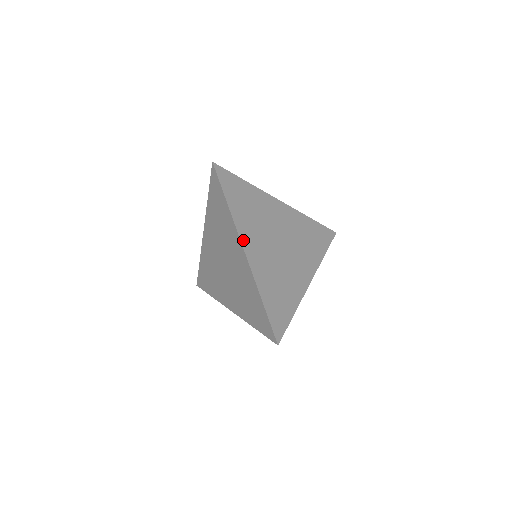
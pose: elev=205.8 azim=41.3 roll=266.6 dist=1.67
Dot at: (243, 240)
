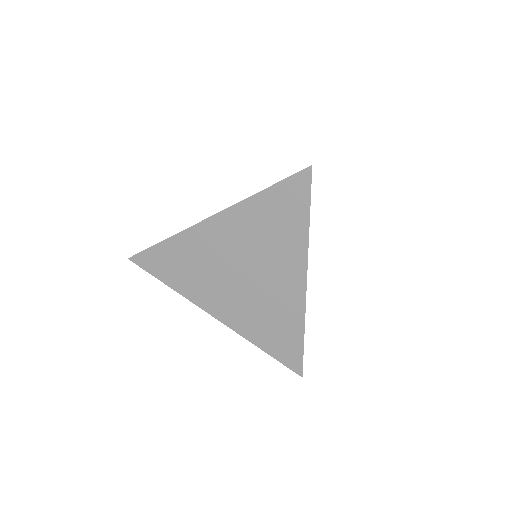
Dot at: (307, 268)
